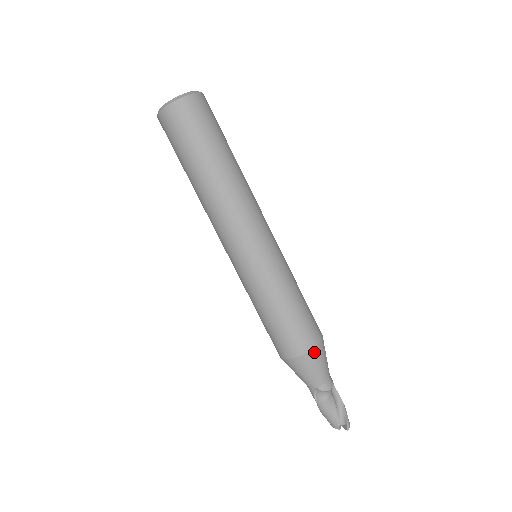
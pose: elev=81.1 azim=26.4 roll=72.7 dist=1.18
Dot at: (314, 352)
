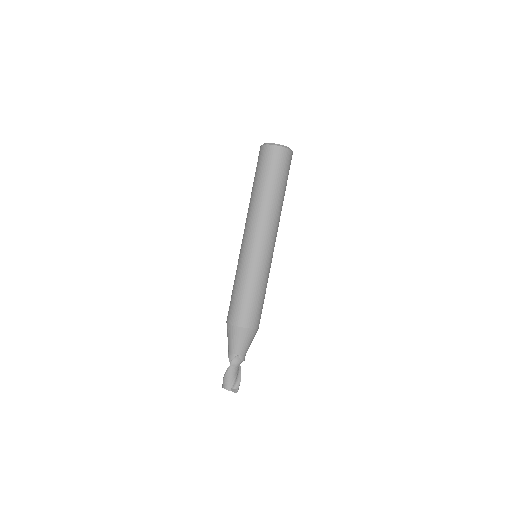
Dot at: (255, 331)
